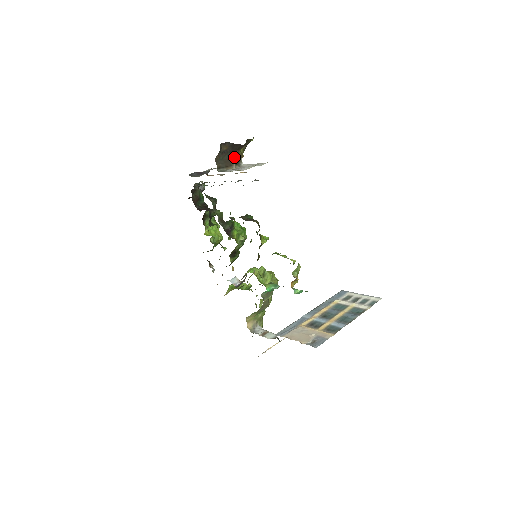
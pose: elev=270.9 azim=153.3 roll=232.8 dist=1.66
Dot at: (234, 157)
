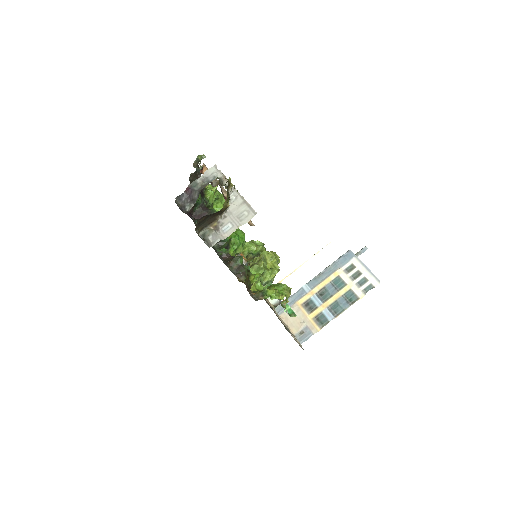
Dot at: (217, 213)
